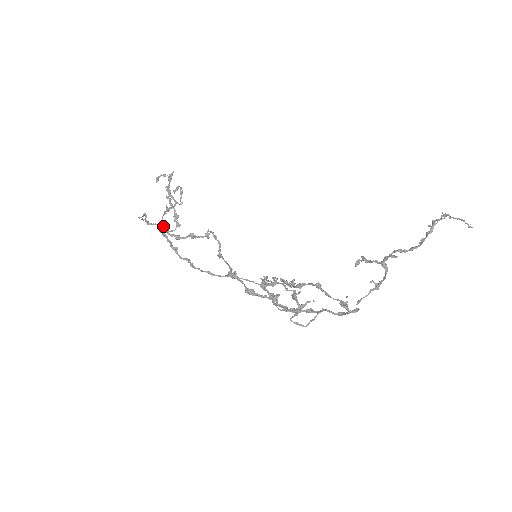
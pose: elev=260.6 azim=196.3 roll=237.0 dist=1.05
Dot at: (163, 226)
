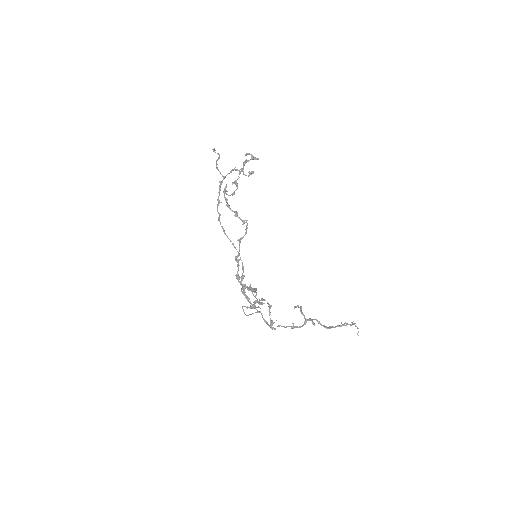
Dot at: (225, 187)
